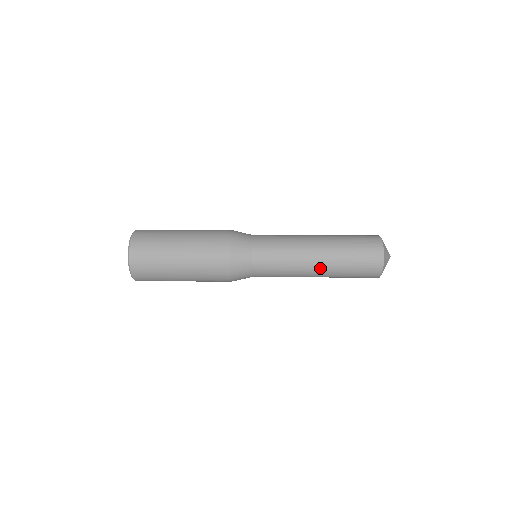
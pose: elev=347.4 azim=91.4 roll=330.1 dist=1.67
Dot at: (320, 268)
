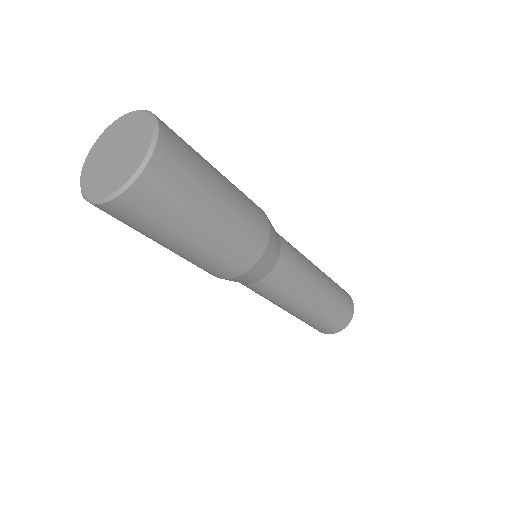
Dot at: (321, 295)
